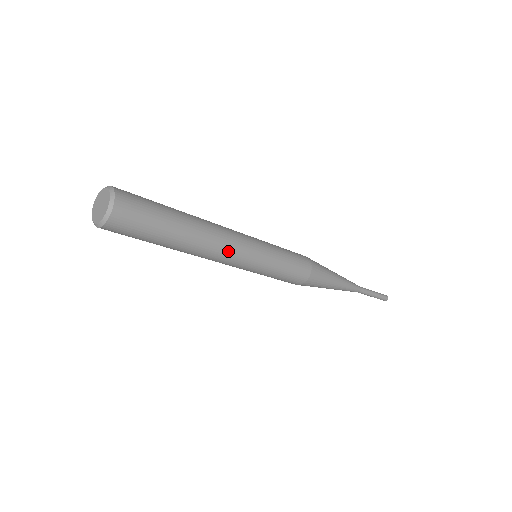
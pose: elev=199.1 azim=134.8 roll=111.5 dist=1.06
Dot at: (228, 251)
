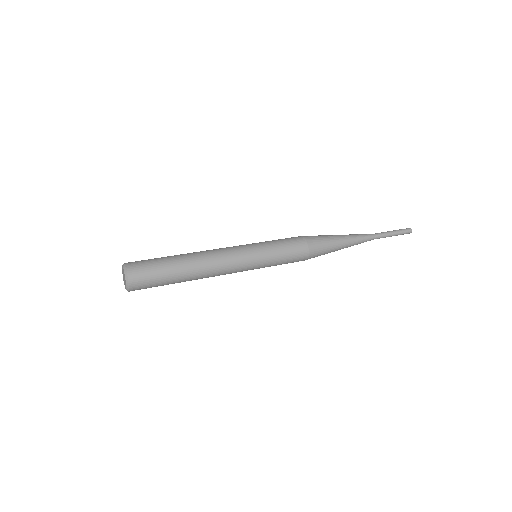
Dot at: (224, 273)
